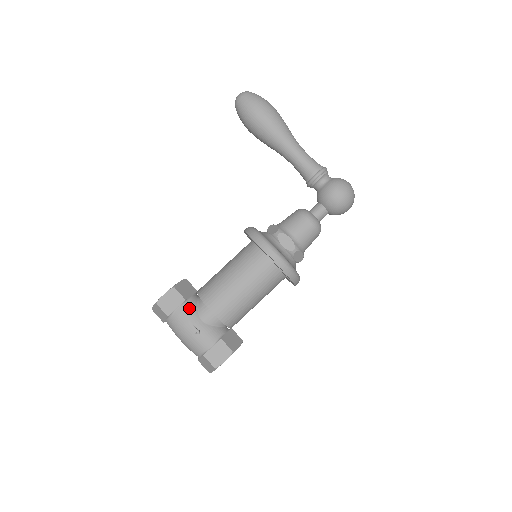
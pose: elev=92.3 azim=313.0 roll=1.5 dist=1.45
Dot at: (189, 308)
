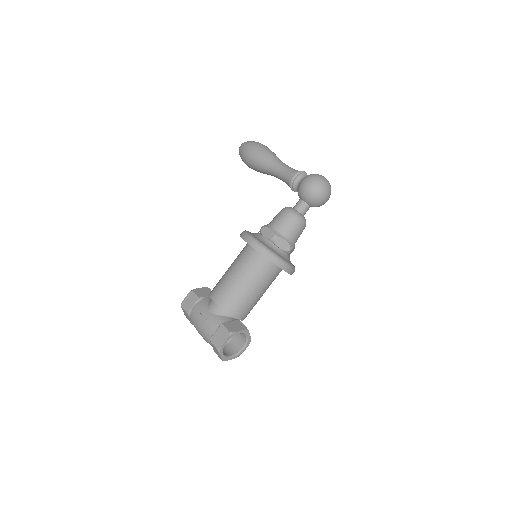
Dot at: (201, 304)
